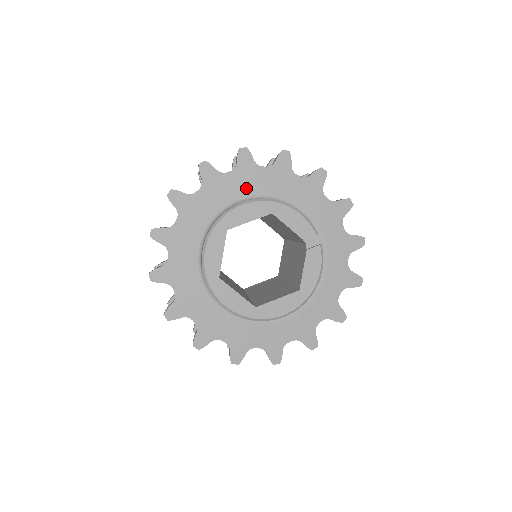
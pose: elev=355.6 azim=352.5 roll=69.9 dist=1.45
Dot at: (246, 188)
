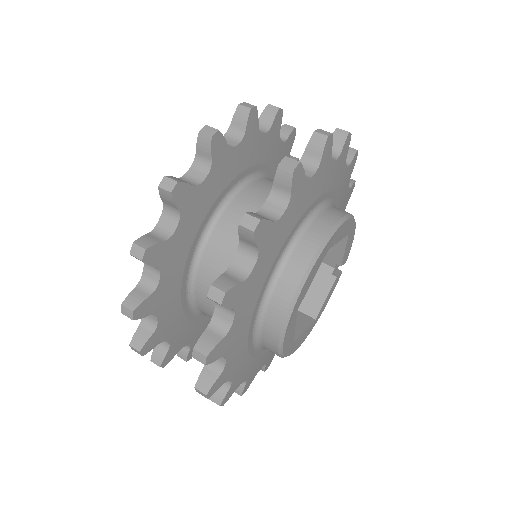
Dot at: (333, 188)
